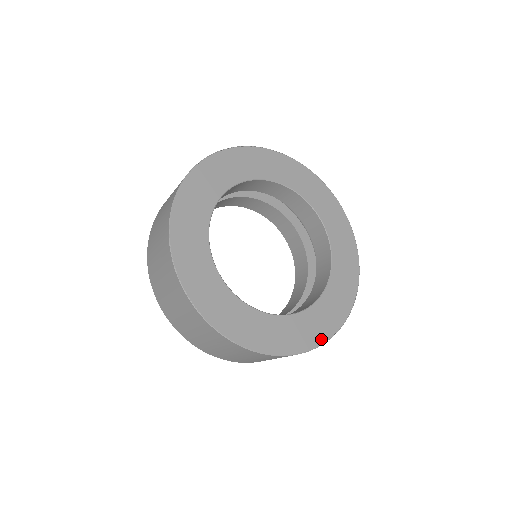
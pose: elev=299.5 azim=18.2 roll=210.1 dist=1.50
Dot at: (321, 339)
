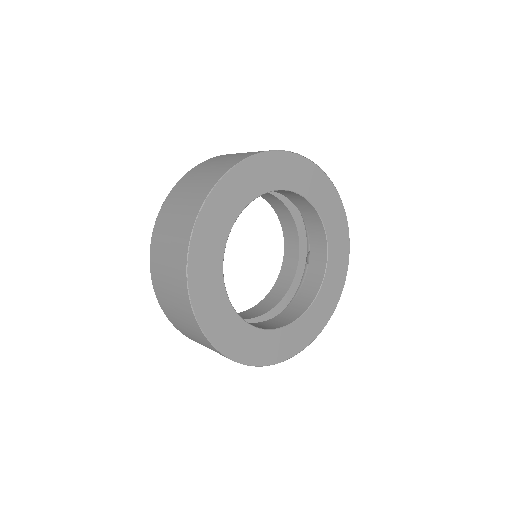
Dot at: (326, 320)
